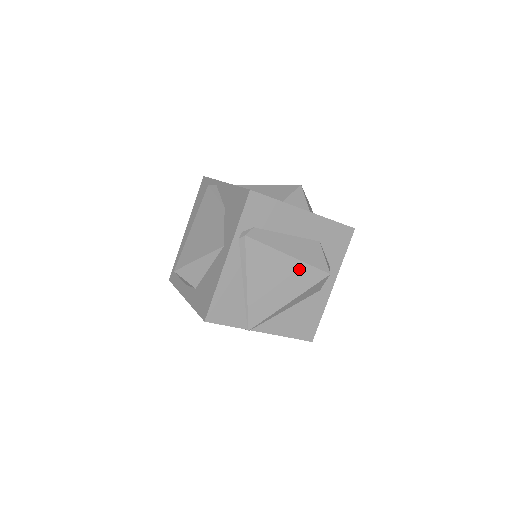
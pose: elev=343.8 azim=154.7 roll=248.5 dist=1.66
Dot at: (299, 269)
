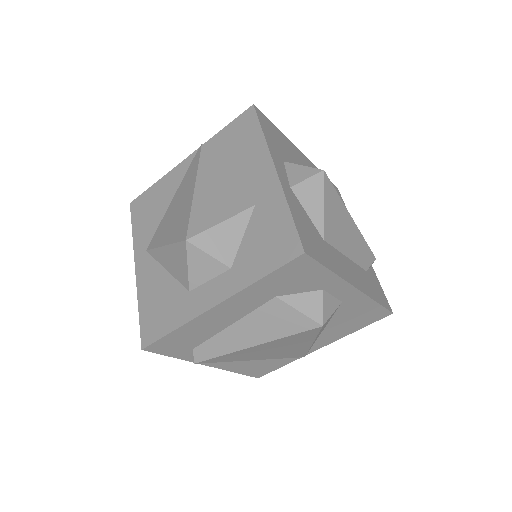
Dot at: (281, 341)
